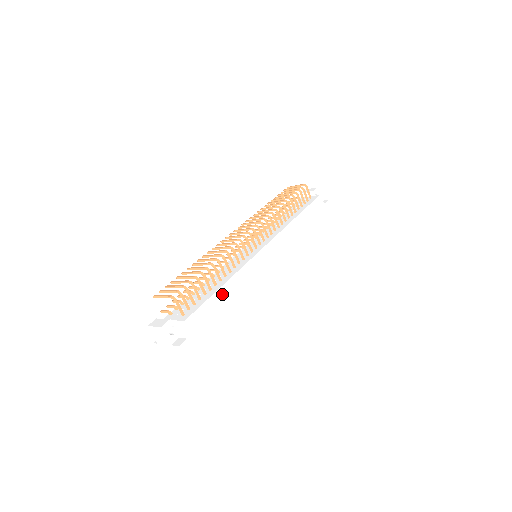
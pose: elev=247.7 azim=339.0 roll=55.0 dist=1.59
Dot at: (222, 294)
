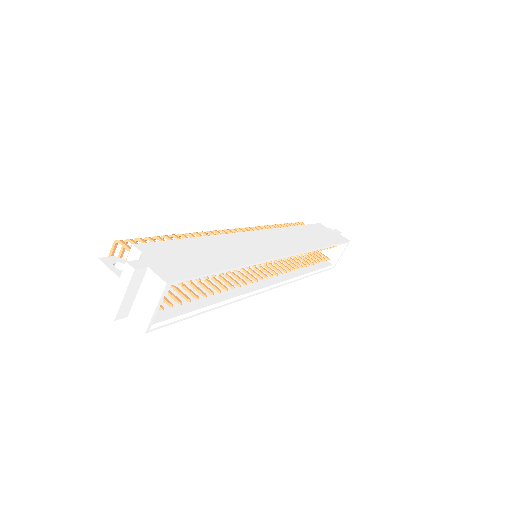
Dot at: (197, 243)
